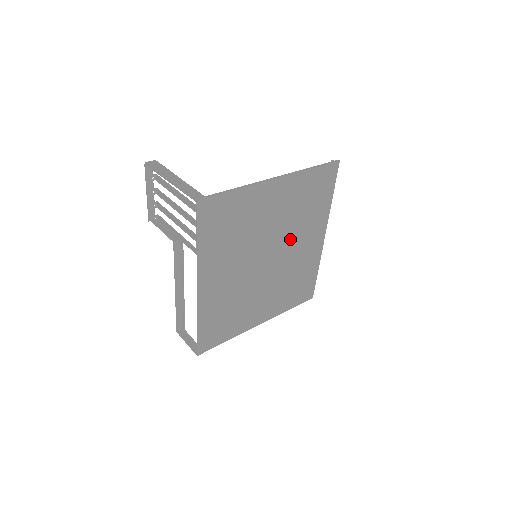
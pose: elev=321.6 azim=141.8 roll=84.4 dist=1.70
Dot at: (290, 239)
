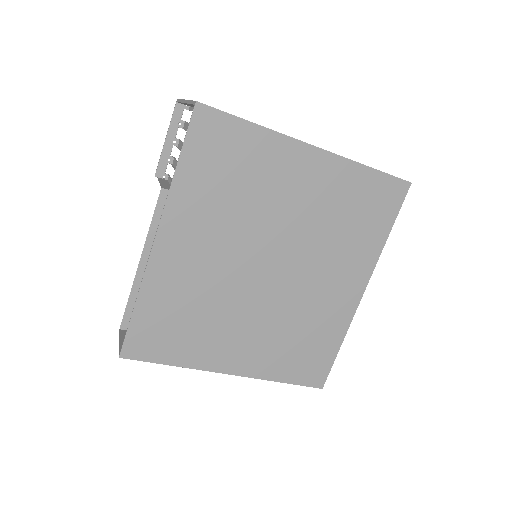
Dot at: (311, 258)
